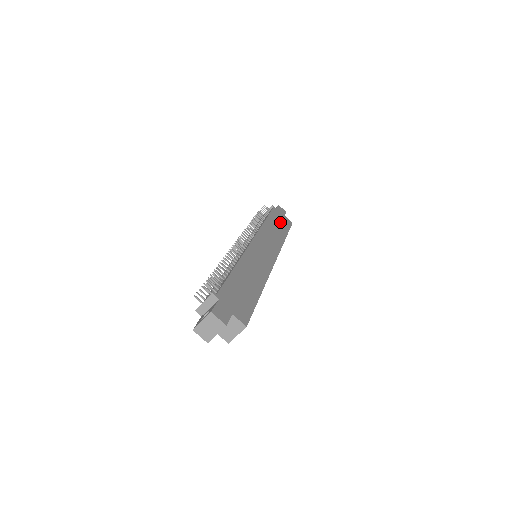
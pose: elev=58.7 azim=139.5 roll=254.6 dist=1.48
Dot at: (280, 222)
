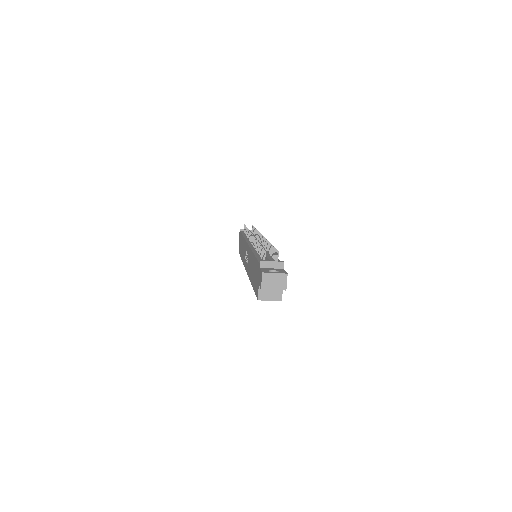
Dot at: occluded
